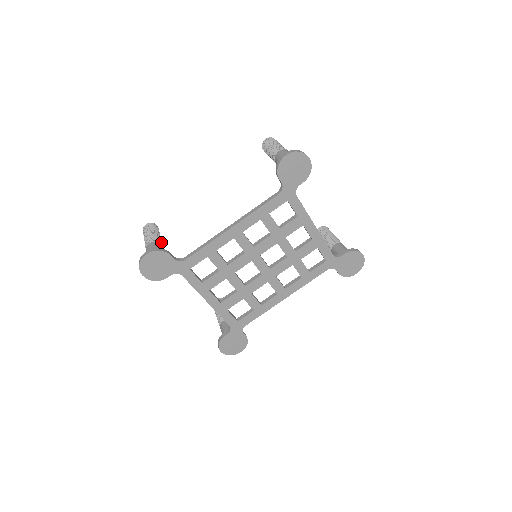
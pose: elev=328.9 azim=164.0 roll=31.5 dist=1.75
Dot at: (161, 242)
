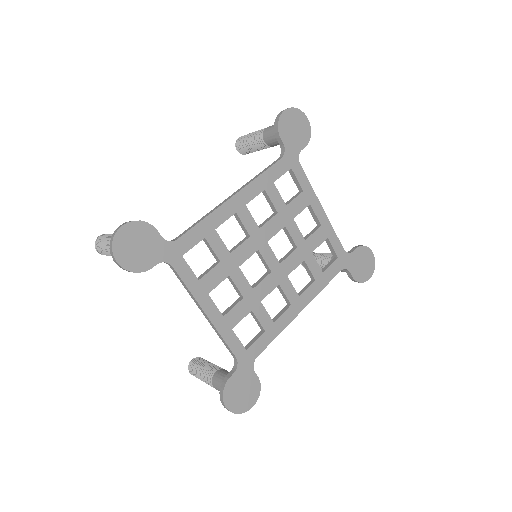
Dot at: occluded
